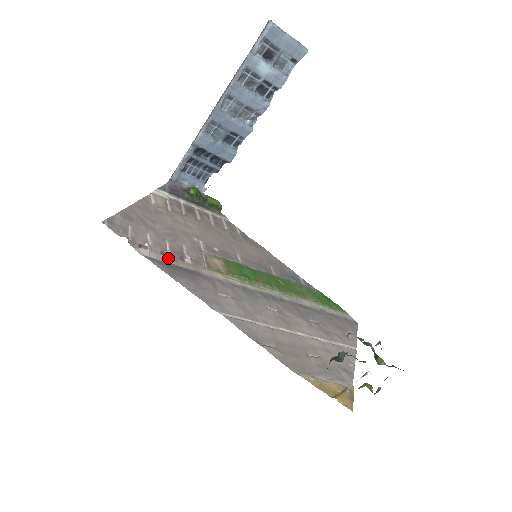
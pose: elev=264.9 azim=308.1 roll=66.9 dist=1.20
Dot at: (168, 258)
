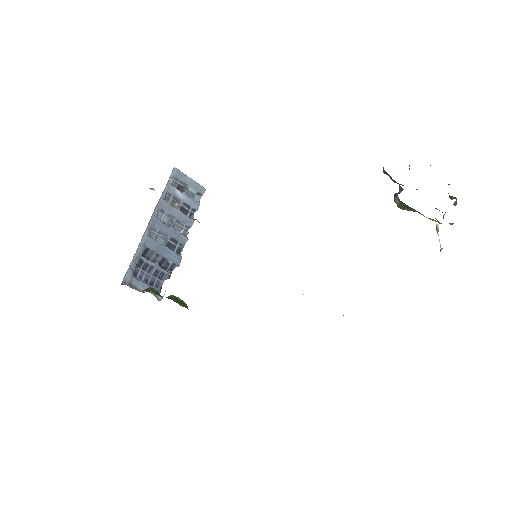
Dot at: occluded
